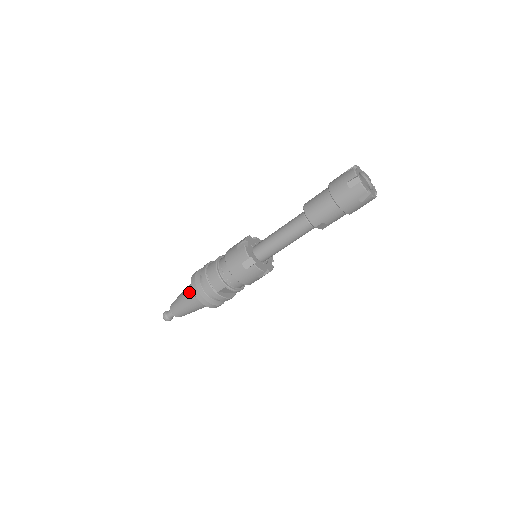
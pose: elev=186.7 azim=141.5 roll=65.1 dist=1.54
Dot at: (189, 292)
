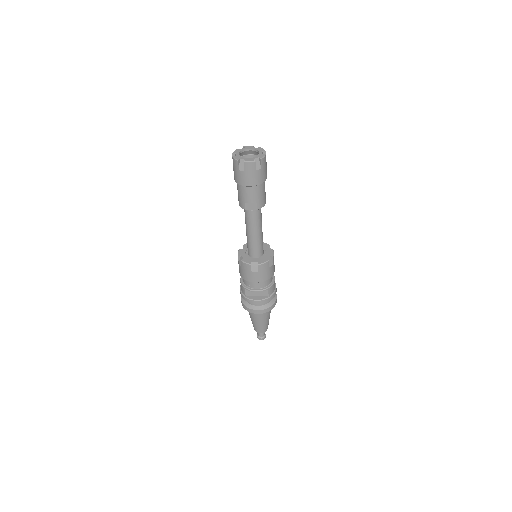
Dot at: occluded
